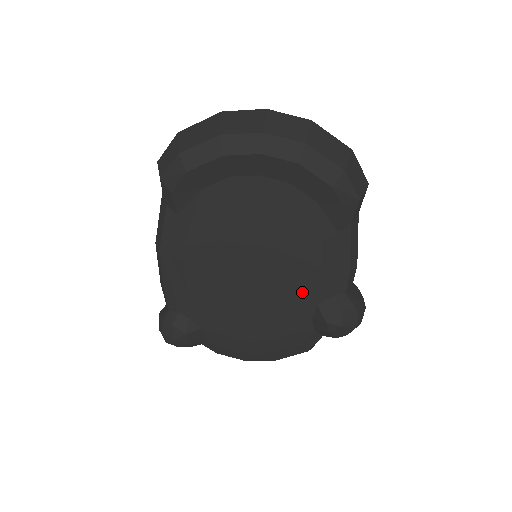
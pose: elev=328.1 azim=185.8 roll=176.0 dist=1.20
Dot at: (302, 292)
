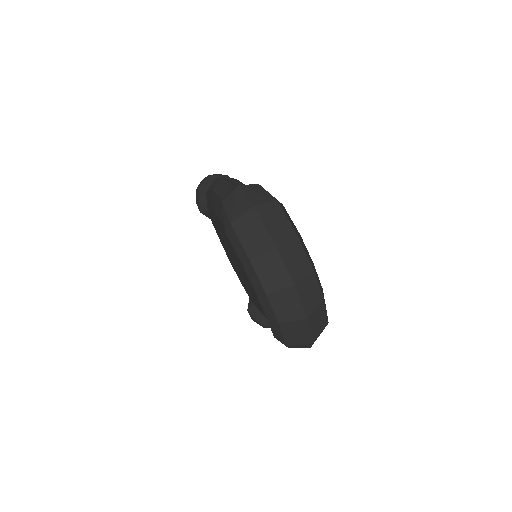
Dot at: occluded
